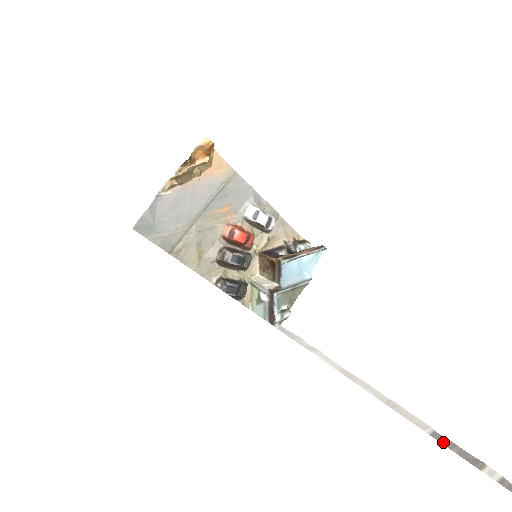
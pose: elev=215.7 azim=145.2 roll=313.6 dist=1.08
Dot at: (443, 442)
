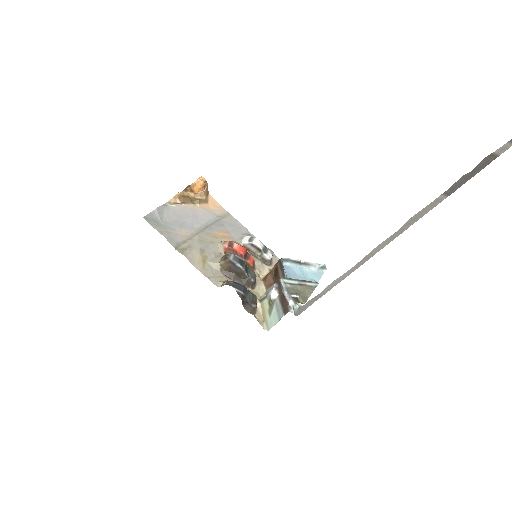
Dot at: (456, 184)
